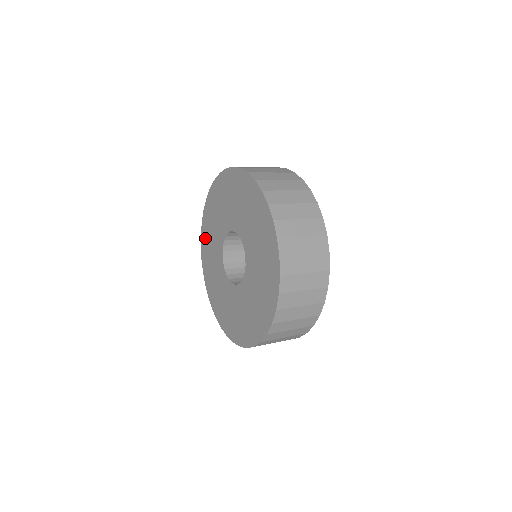
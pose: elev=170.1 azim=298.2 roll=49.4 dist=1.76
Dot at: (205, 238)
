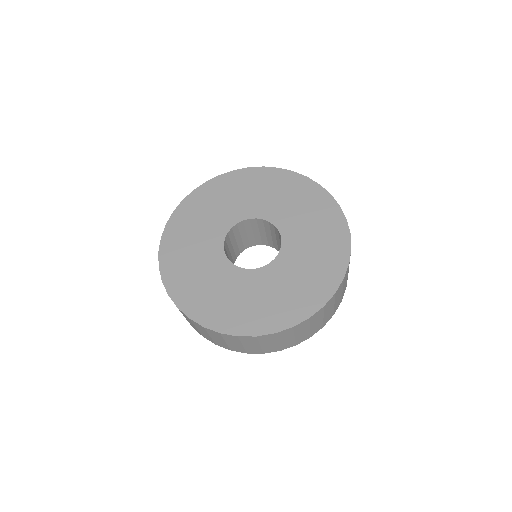
Dot at: (177, 277)
